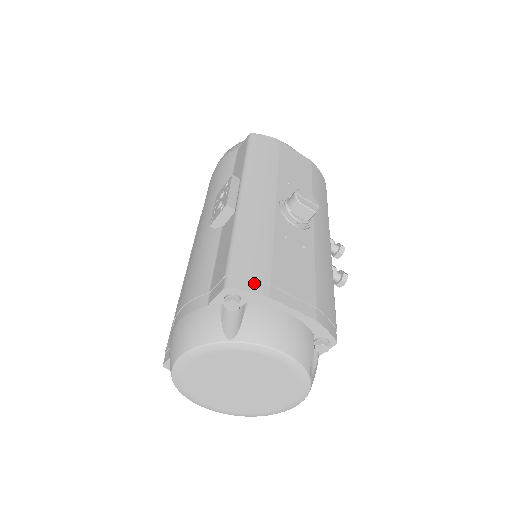
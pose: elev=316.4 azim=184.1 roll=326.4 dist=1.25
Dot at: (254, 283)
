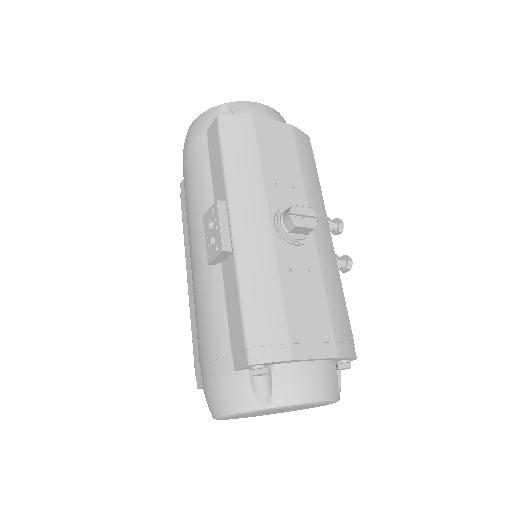
Dot at: (275, 349)
